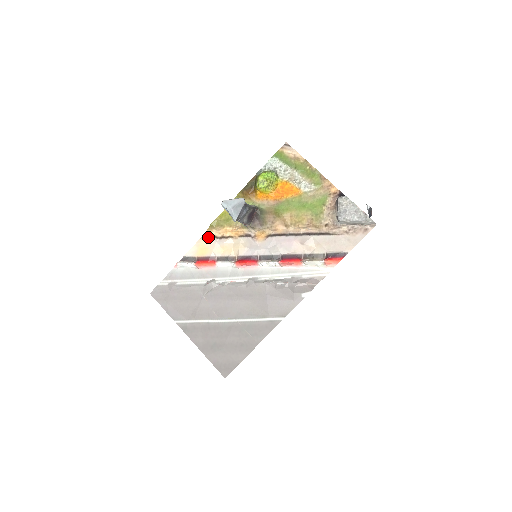
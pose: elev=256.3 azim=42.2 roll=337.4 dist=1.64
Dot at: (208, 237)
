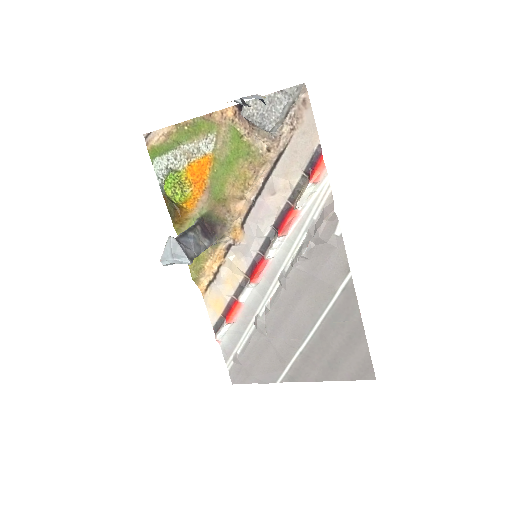
Dot at: (206, 290)
